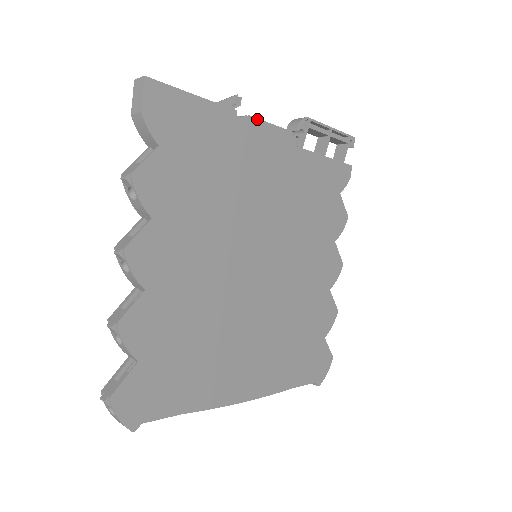
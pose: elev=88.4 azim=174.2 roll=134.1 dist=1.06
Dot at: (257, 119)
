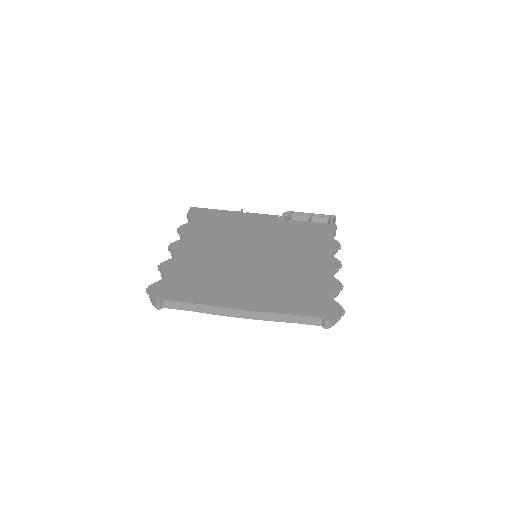
Dot at: (252, 213)
